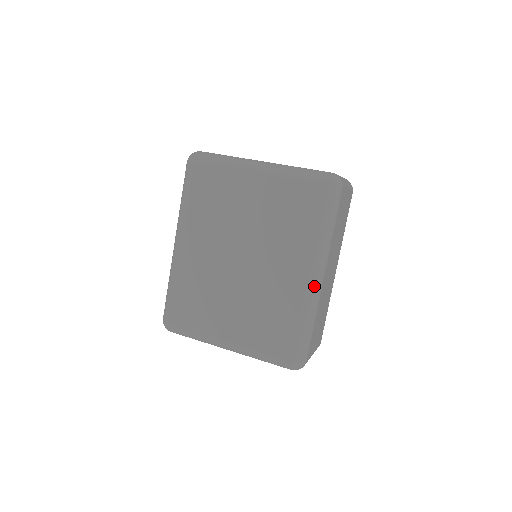
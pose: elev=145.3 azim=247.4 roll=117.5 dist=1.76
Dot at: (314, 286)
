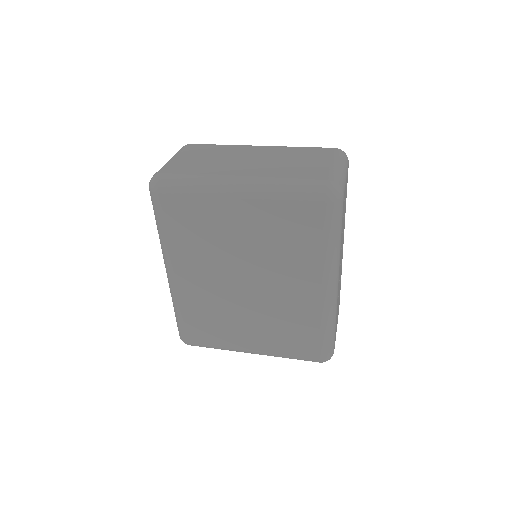
Dot at: (330, 297)
